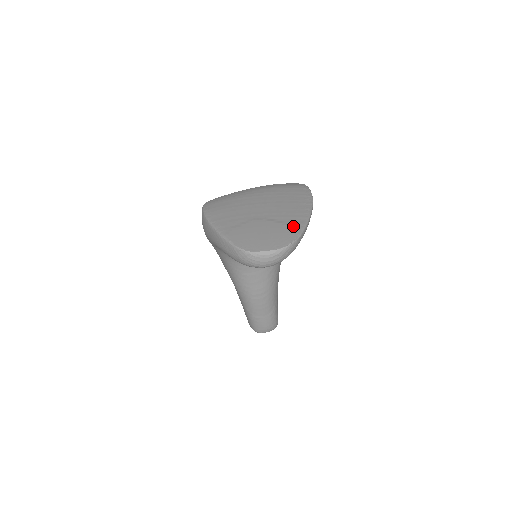
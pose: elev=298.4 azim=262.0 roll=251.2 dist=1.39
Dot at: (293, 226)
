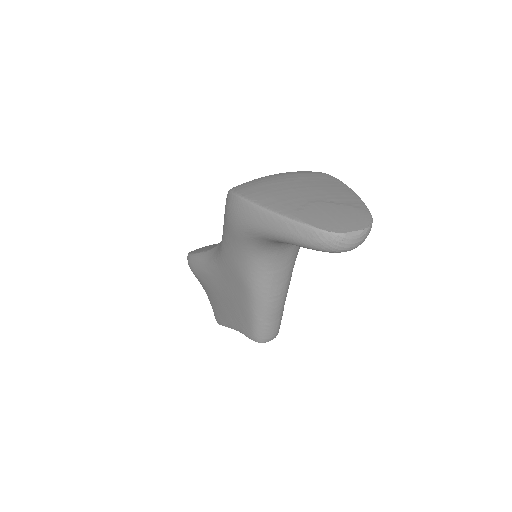
Dot at: (357, 207)
